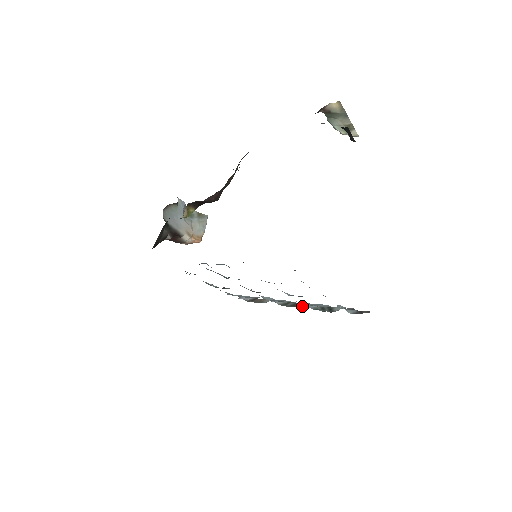
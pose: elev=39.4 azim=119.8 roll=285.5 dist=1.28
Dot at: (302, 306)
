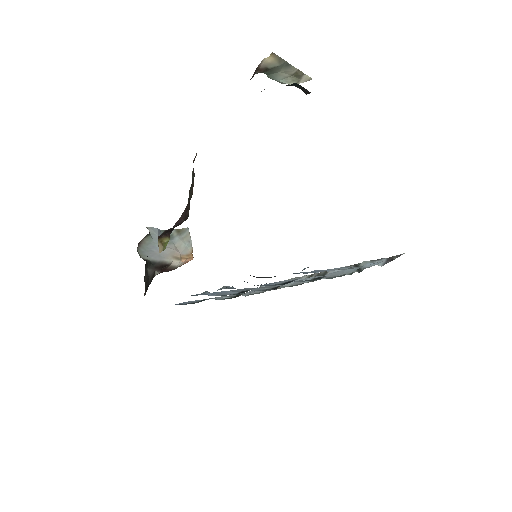
Dot at: occluded
